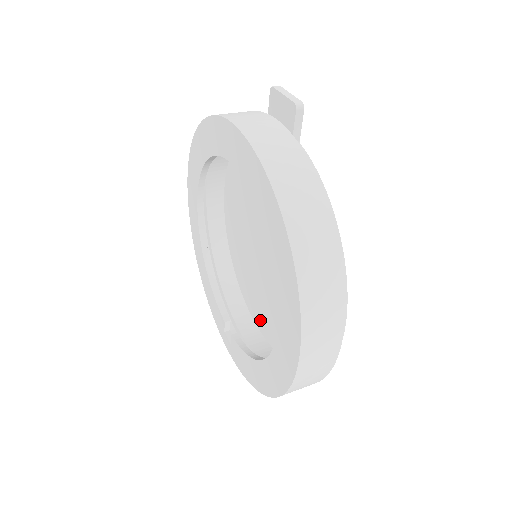
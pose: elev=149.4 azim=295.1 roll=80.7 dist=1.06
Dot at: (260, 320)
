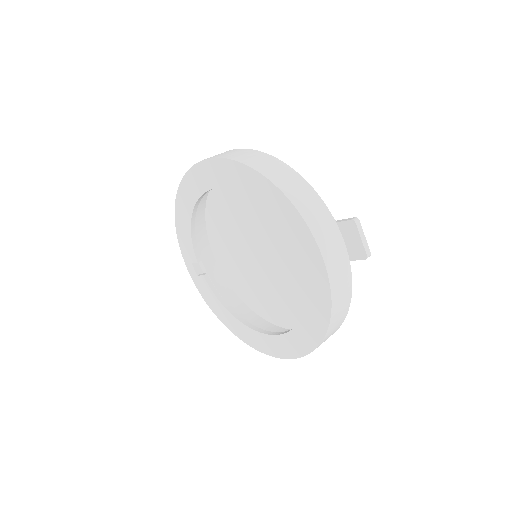
Dot at: (222, 260)
